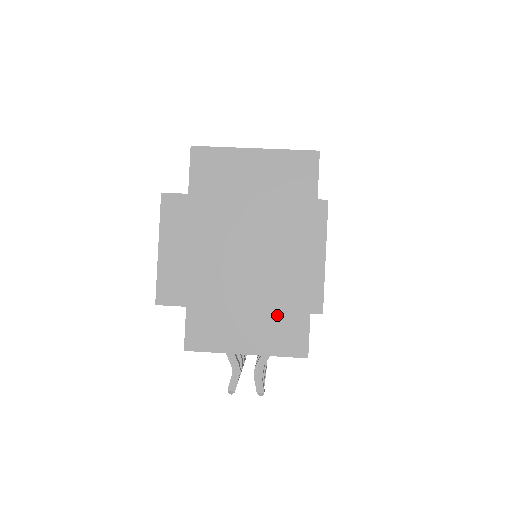
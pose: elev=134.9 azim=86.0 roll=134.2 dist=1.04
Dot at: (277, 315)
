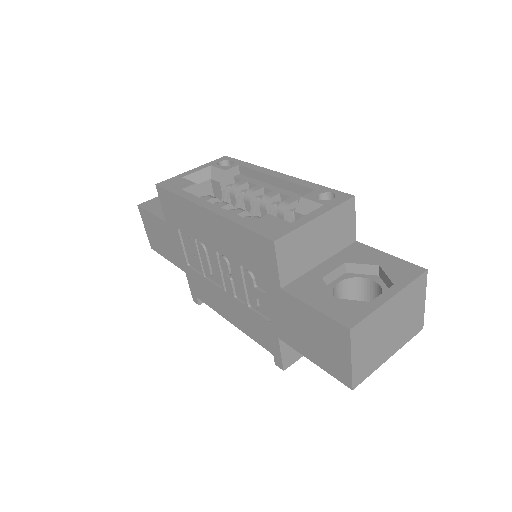
Dot at: occluded
